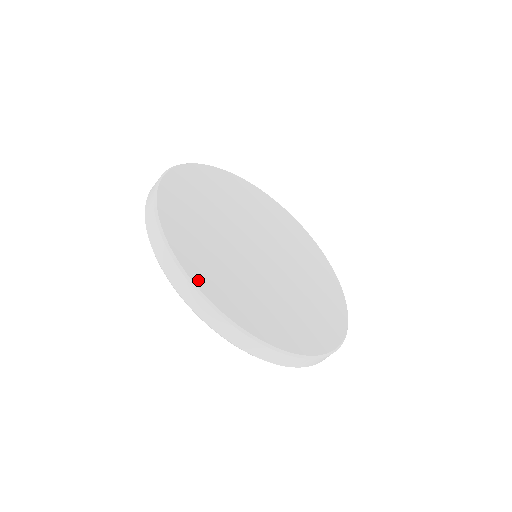
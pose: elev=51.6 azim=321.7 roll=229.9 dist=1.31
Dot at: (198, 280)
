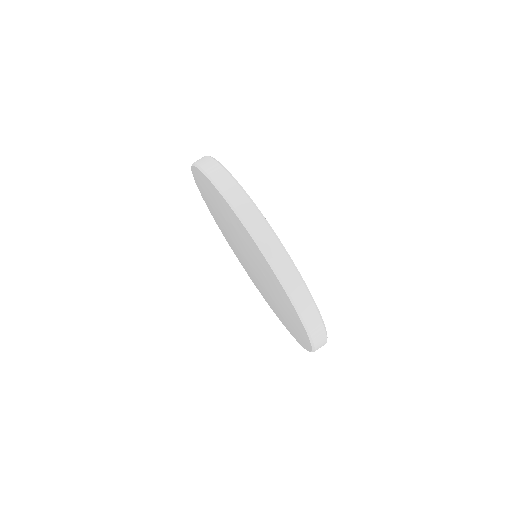
Dot at: occluded
